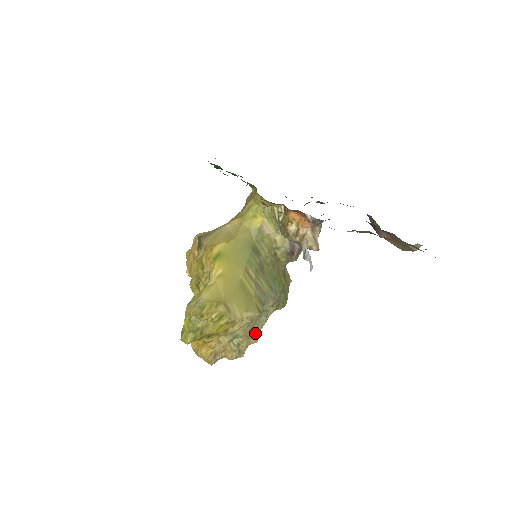
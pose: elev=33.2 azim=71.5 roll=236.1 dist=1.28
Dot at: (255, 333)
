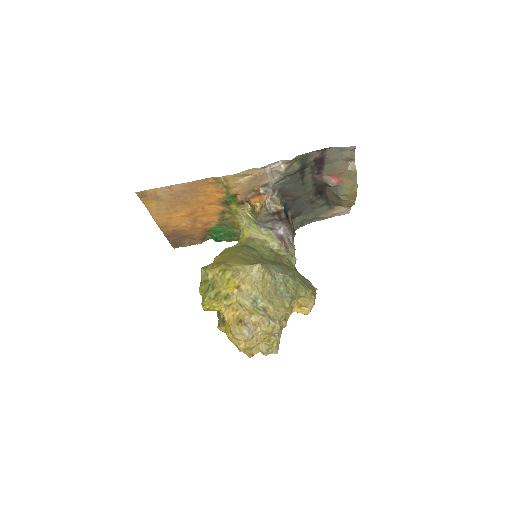
Dot at: (281, 305)
